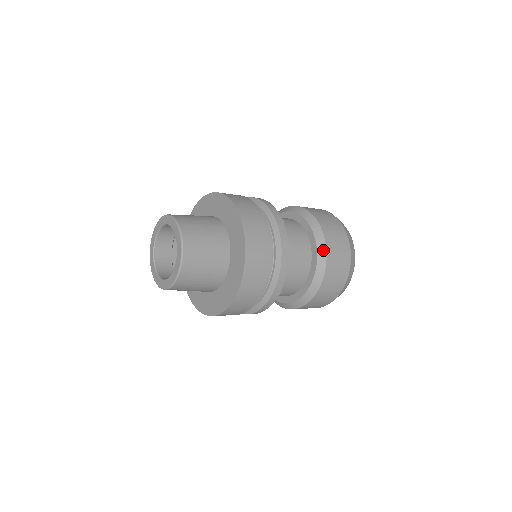
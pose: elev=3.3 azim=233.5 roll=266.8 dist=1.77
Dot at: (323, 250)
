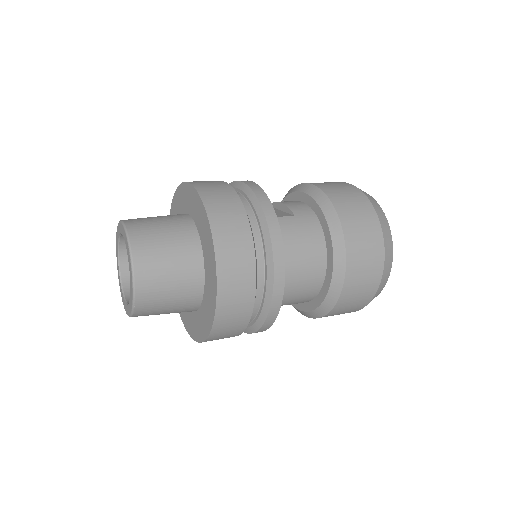
Dot at: (341, 260)
